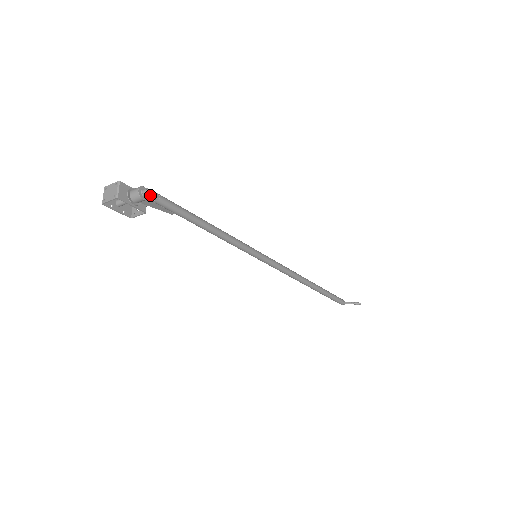
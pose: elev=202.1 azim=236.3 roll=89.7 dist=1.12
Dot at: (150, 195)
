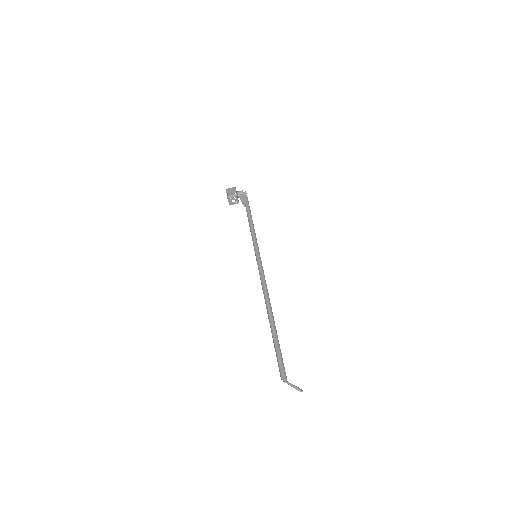
Dot at: (246, 193)
